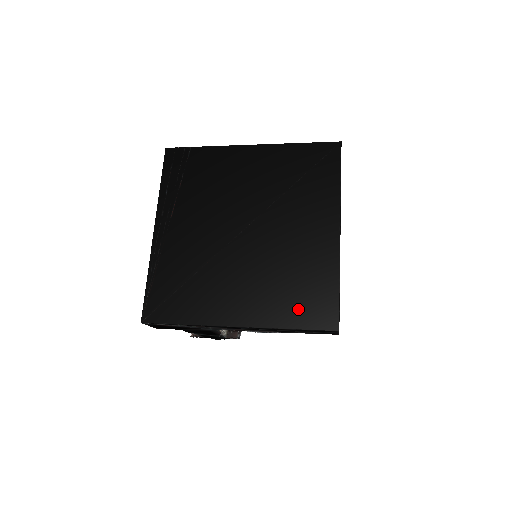
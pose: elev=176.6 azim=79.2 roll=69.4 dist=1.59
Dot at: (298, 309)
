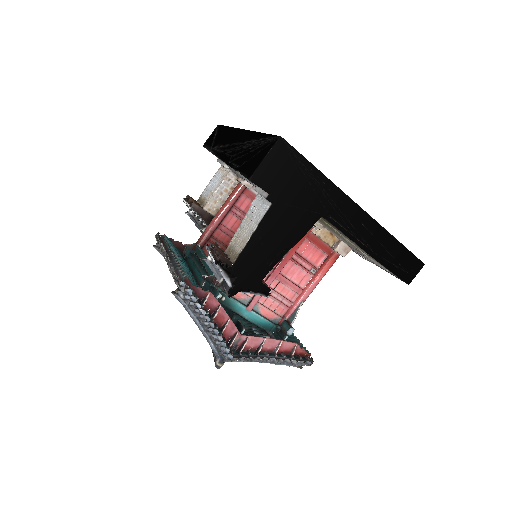
Dot at: occluded
